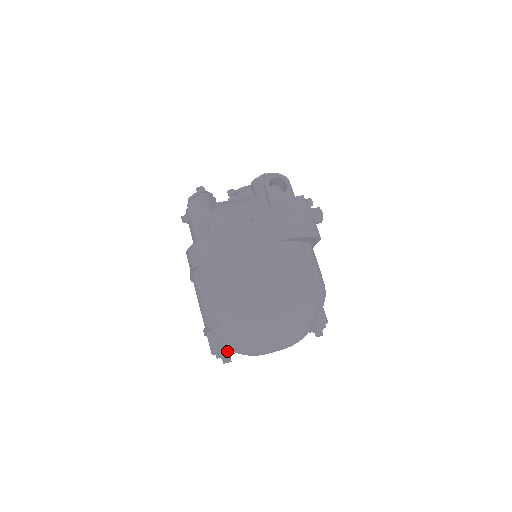
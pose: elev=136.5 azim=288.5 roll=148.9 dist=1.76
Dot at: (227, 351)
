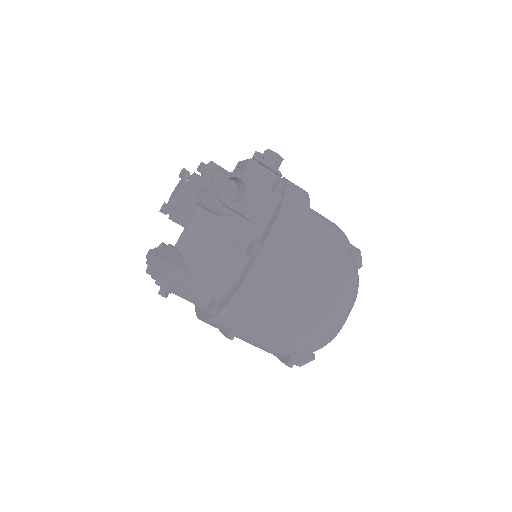
Dot at: (309, 355)
